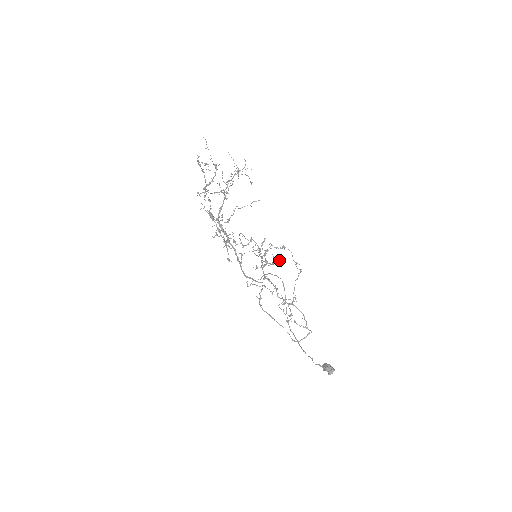
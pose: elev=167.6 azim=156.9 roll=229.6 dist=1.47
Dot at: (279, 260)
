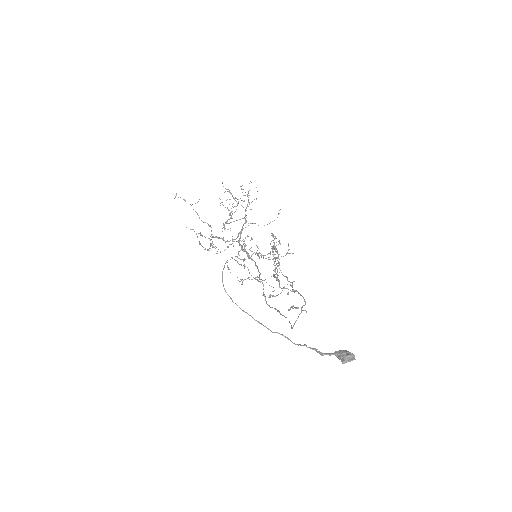
Dot at: (272, 250)
